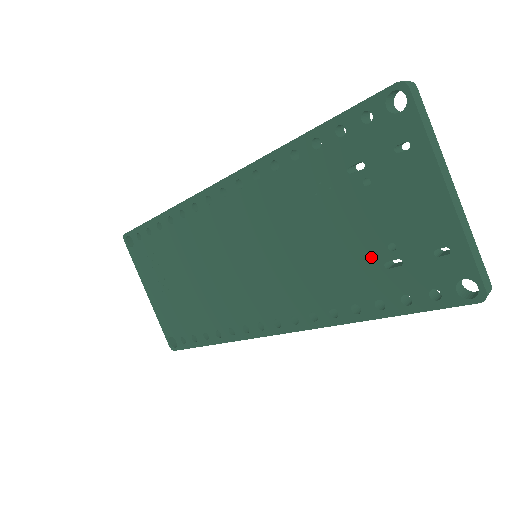
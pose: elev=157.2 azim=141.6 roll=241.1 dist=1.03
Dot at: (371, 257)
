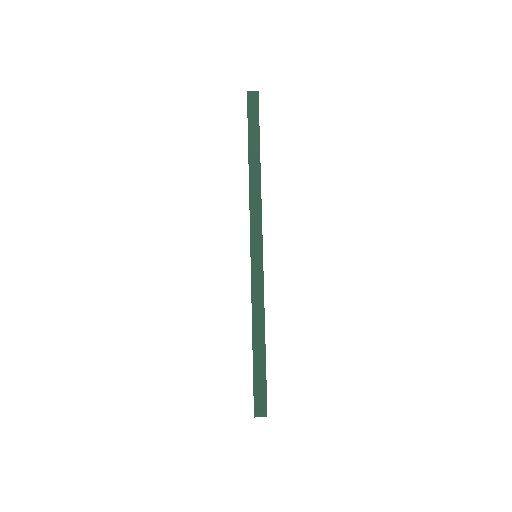
Dot at: occluded
